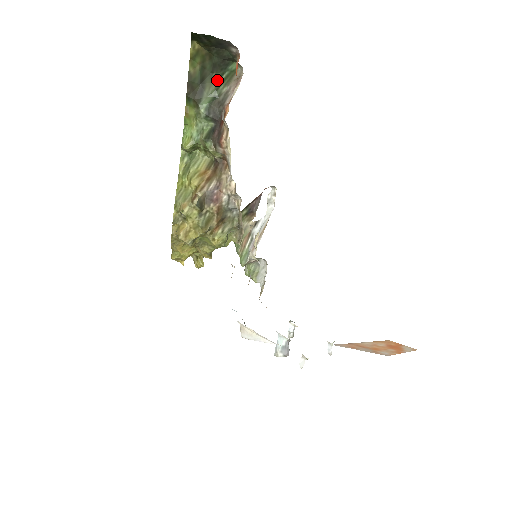
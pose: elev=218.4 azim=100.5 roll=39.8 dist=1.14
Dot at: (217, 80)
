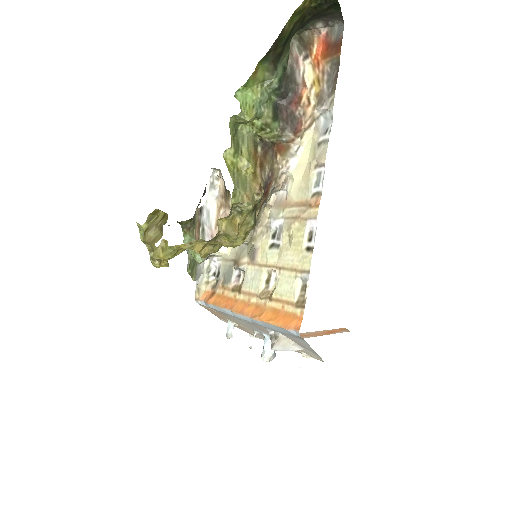
Dot at: (289, 48)
